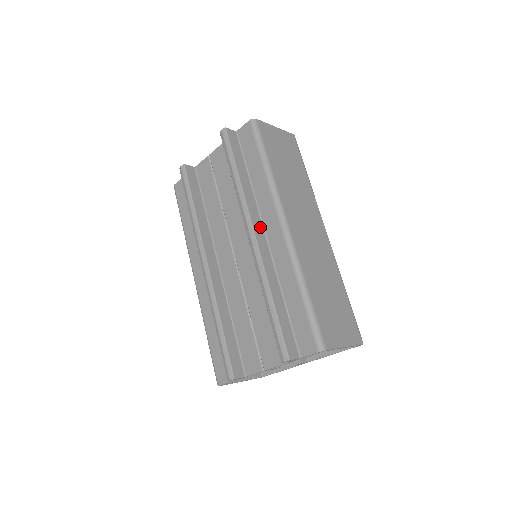
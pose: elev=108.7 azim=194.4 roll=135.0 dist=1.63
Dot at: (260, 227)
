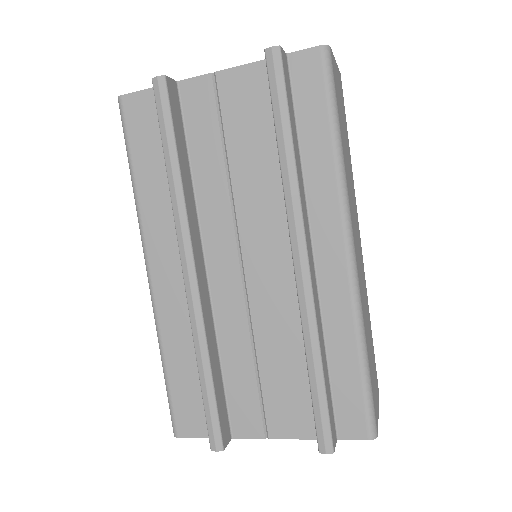
Dot at: (309, 243)
